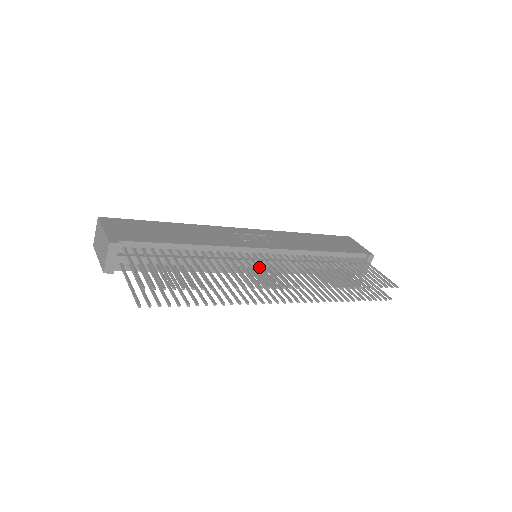
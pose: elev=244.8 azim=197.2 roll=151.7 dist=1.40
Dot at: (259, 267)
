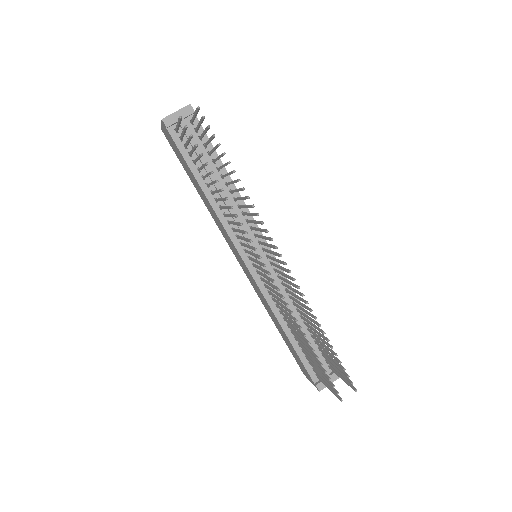
Dot at: (263, 236)
